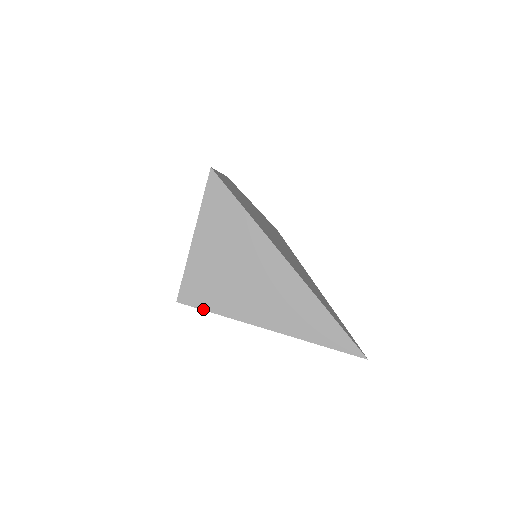
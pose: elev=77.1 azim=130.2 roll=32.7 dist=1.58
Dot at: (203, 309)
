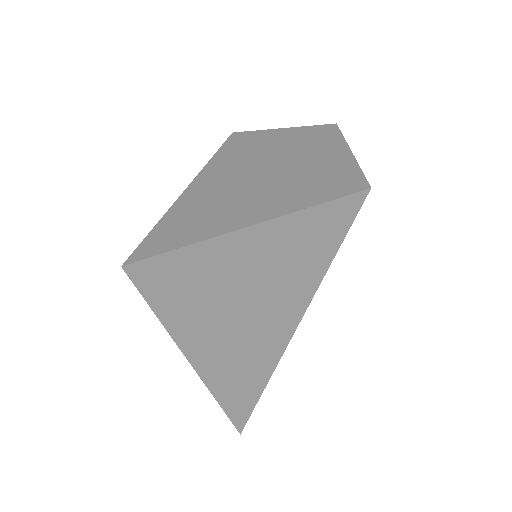
Dot at: (147, 300)
